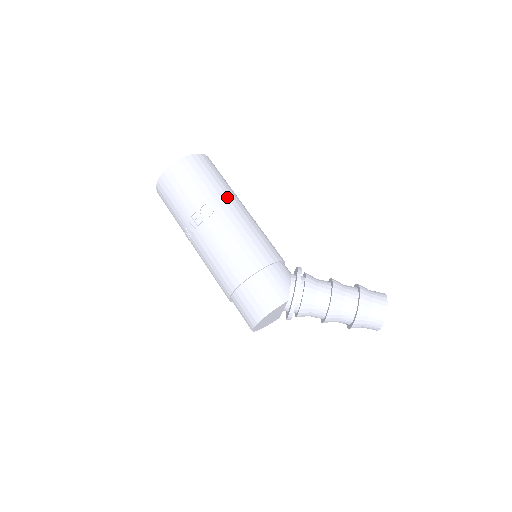
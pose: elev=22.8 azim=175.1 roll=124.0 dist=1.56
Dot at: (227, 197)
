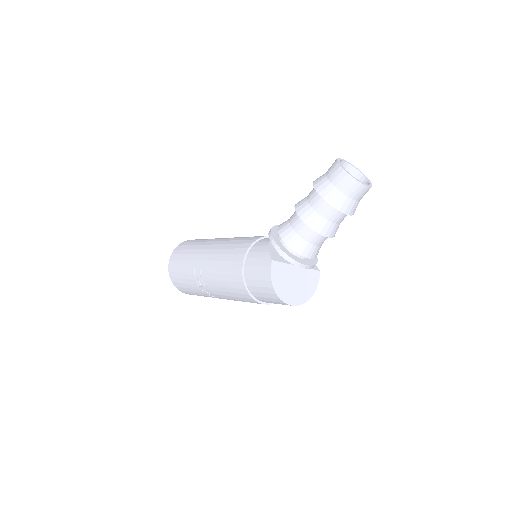
Dot at: (201, 249)
